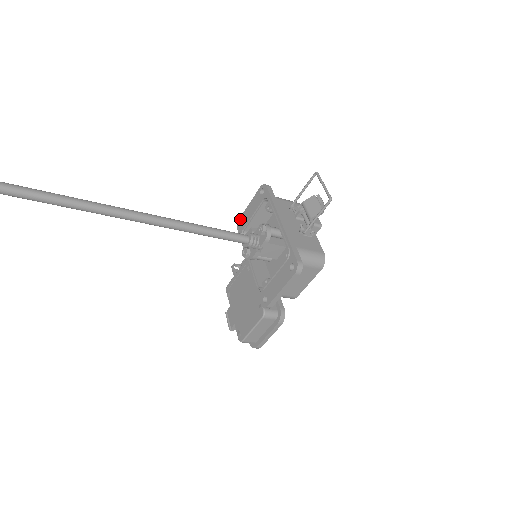
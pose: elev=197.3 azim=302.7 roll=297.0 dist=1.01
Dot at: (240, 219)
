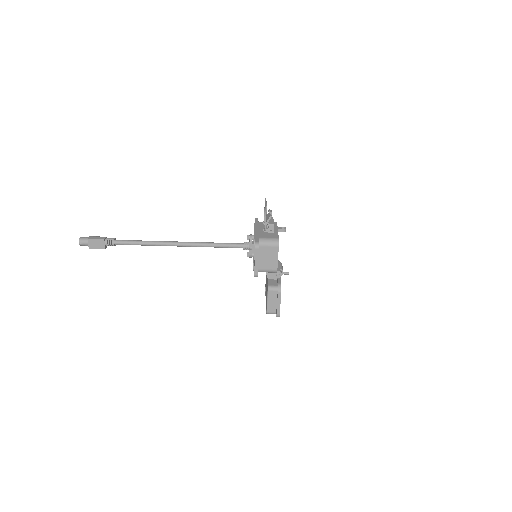
Dot at: occluded
